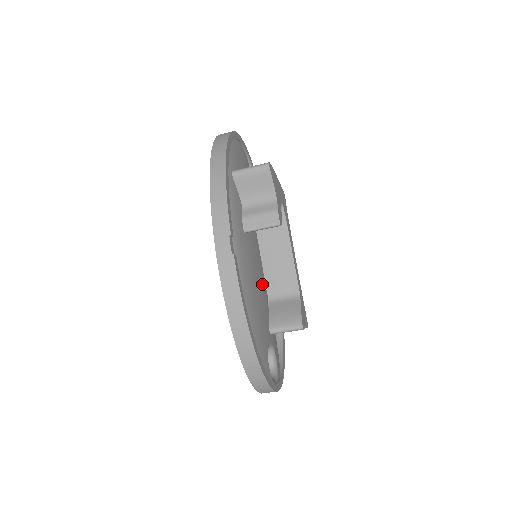
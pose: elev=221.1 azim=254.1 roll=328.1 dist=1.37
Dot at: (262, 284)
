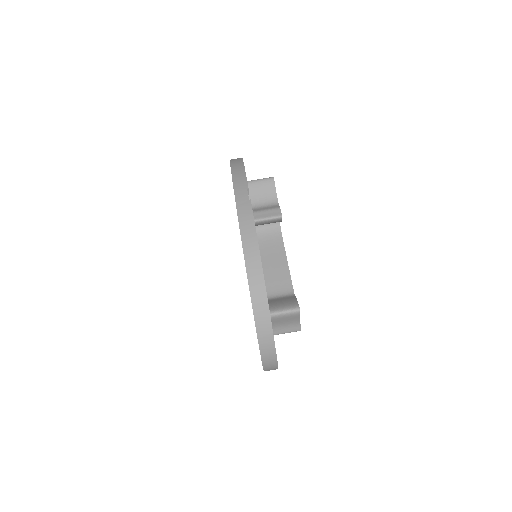
Dot at: occluded
